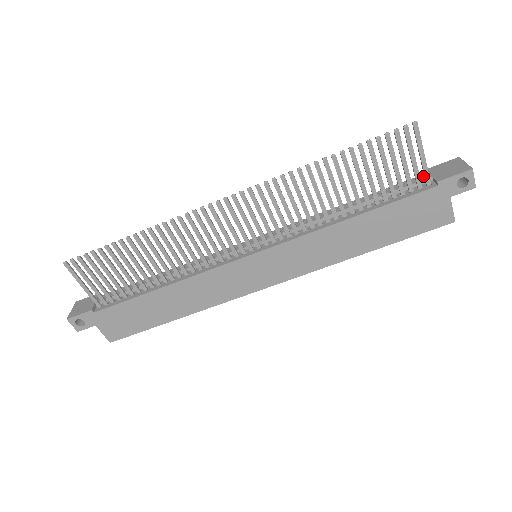
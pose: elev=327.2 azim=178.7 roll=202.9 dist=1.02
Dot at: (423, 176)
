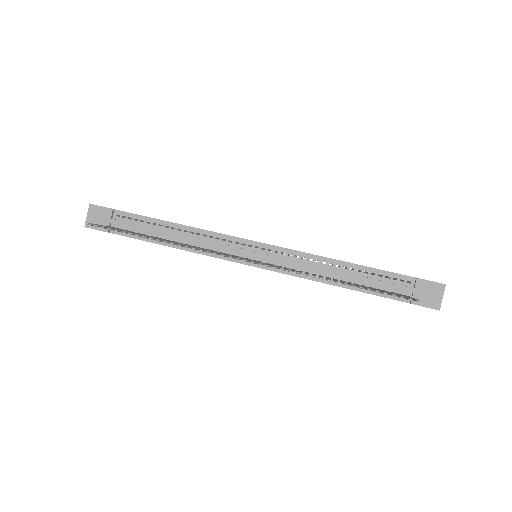
Dot at: (411, 280)
